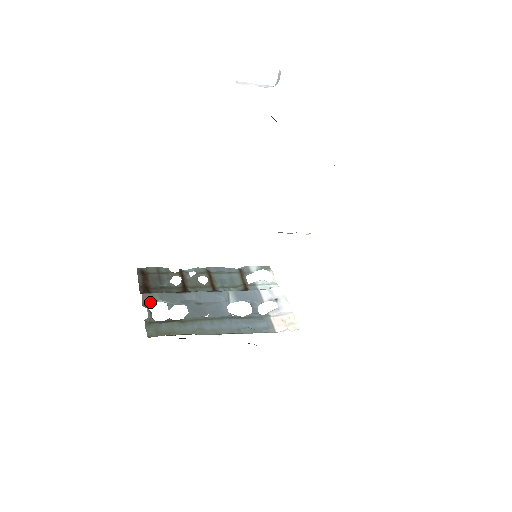
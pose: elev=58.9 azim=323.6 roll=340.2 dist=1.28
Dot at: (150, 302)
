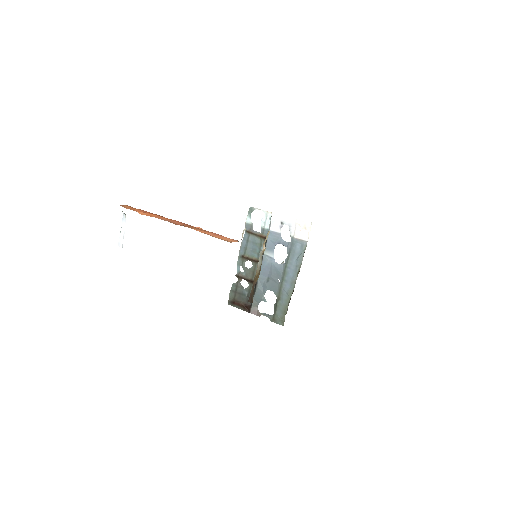
Dot at: (257, 310)
